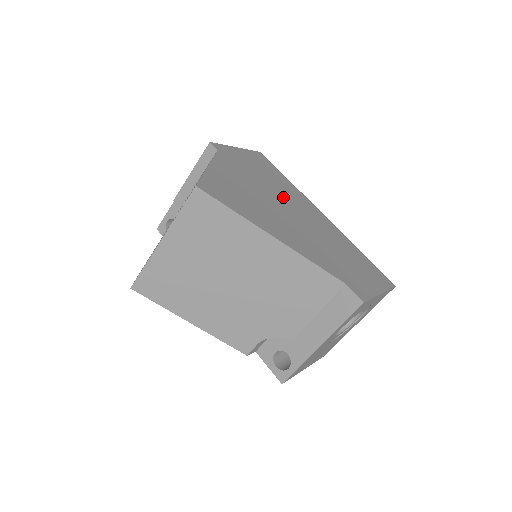
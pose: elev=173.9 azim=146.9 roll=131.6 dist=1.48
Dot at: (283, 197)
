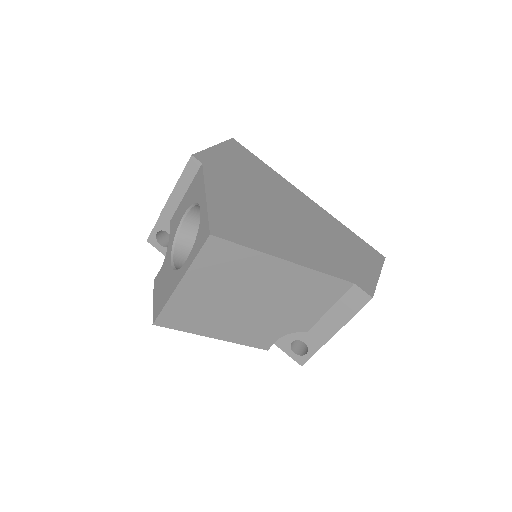
Dot at: (273, 196)
